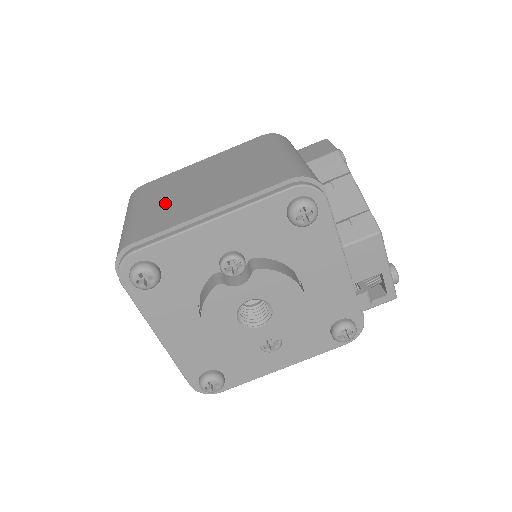
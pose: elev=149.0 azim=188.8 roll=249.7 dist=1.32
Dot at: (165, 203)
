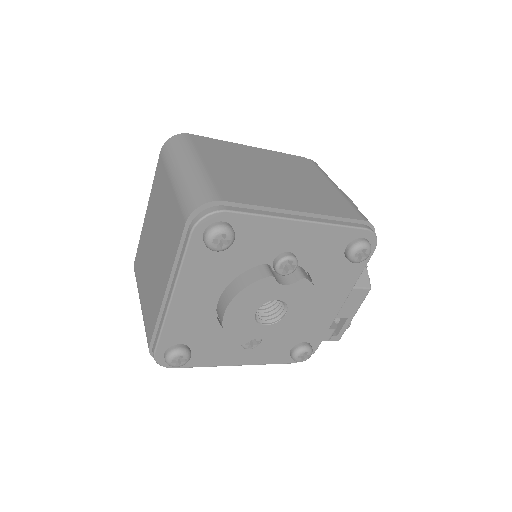
Dot at: (238, 174)
